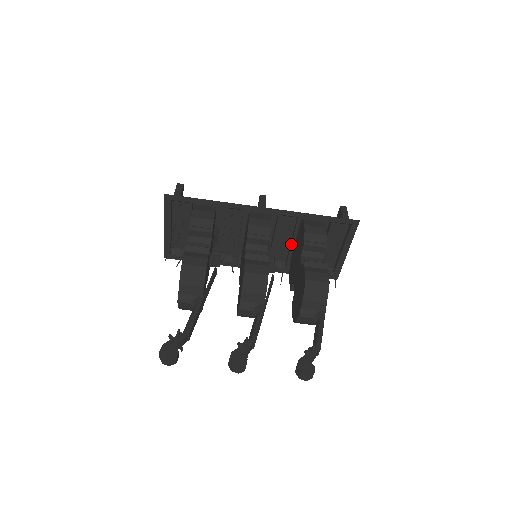
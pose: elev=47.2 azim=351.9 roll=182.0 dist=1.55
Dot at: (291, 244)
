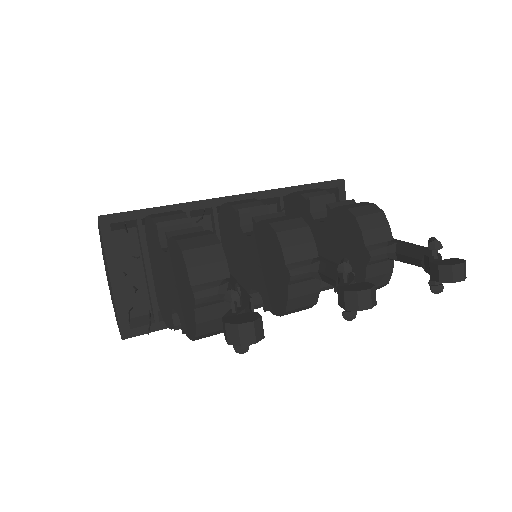
Dot at: occluded
